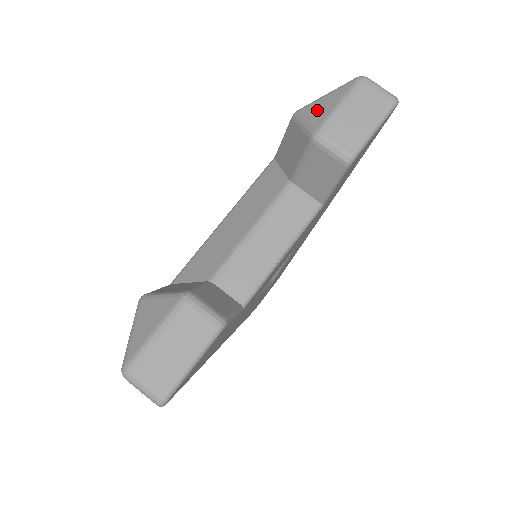
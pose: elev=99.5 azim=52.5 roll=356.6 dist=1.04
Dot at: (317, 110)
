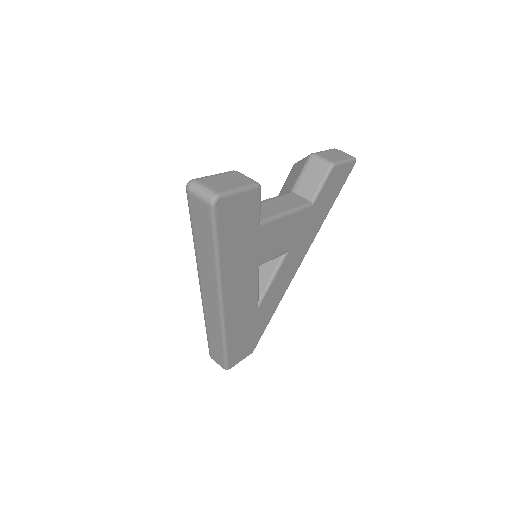
Dot at: occluded
